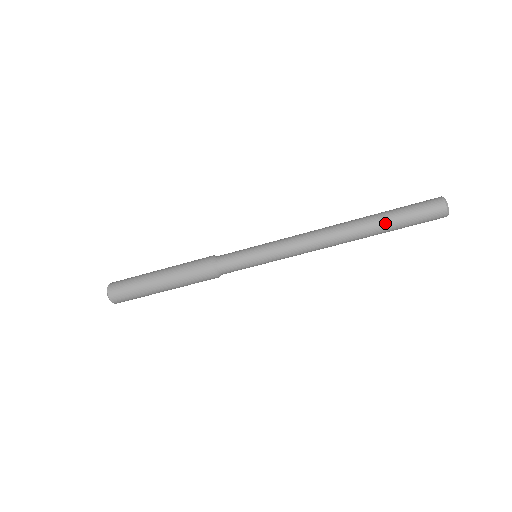
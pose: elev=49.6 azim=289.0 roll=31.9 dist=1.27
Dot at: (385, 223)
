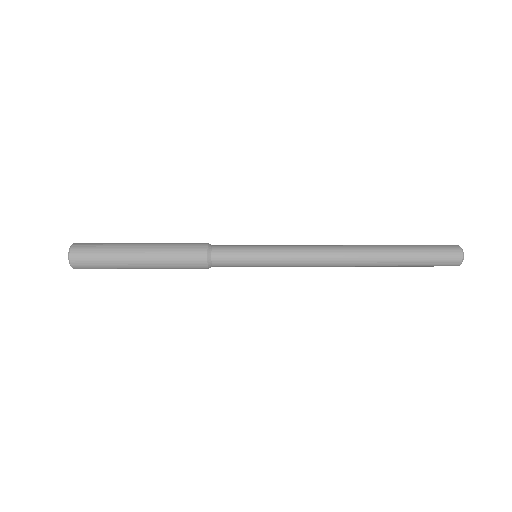
Dot at: (399, 264)
